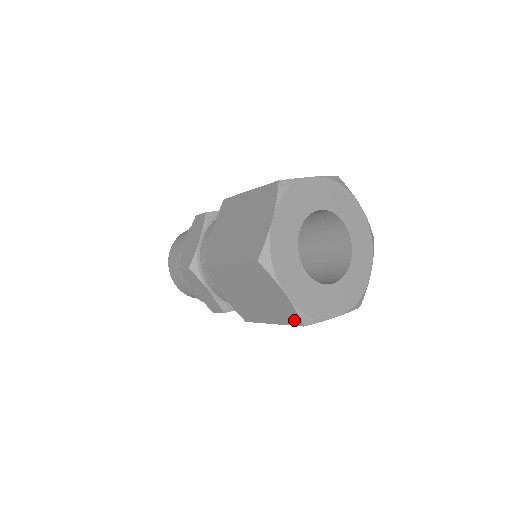
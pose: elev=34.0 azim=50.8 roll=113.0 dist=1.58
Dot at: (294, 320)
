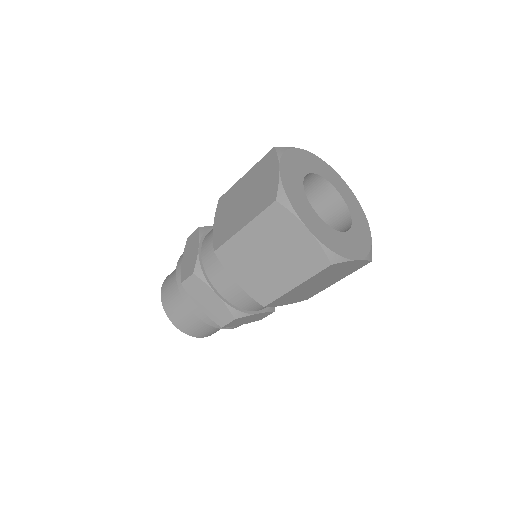
Dot at: (320, 263)
